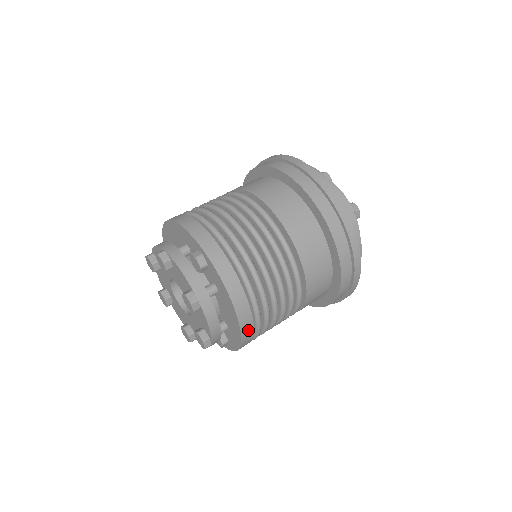
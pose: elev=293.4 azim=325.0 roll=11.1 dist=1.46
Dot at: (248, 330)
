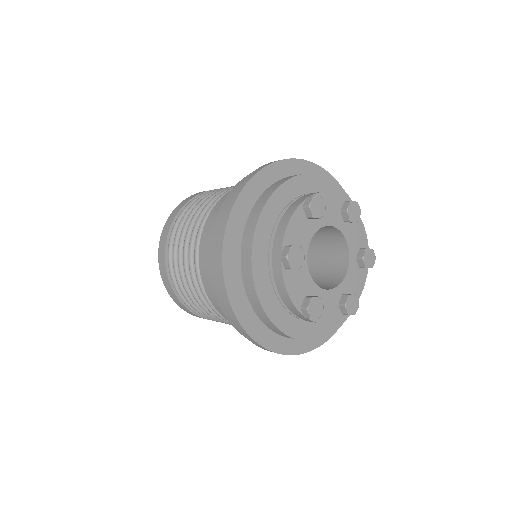
Dot at: occluded
